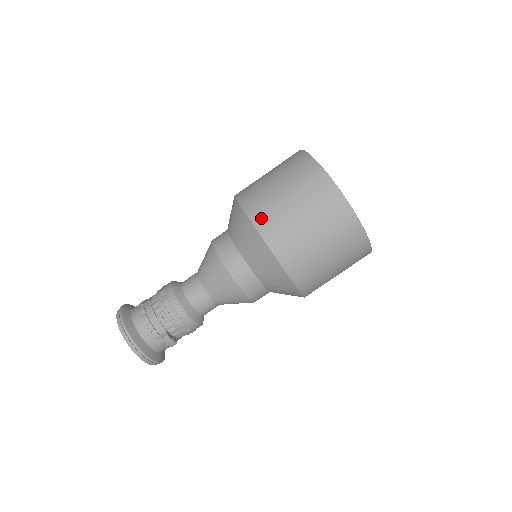
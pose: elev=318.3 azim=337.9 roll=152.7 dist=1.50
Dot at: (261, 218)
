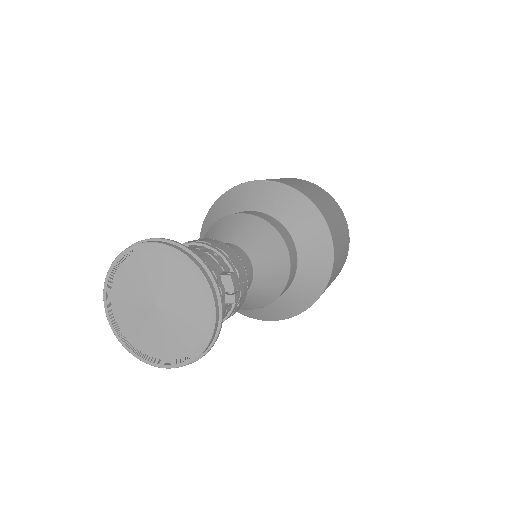
Dot at: (284, 182)
